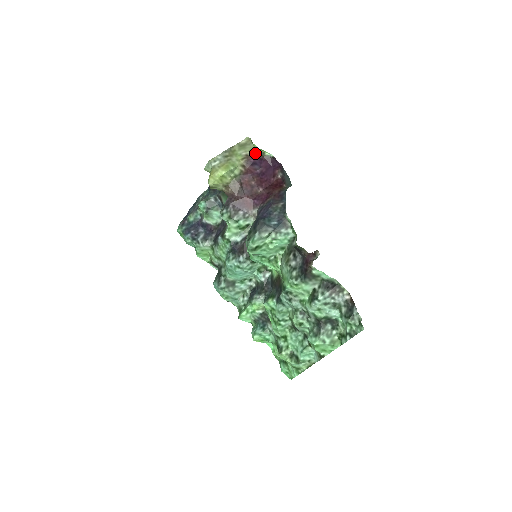
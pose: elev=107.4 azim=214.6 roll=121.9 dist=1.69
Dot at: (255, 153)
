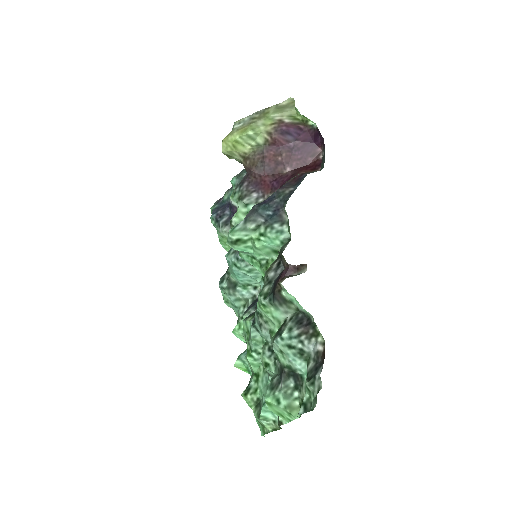
Dot at: (294, 119)
